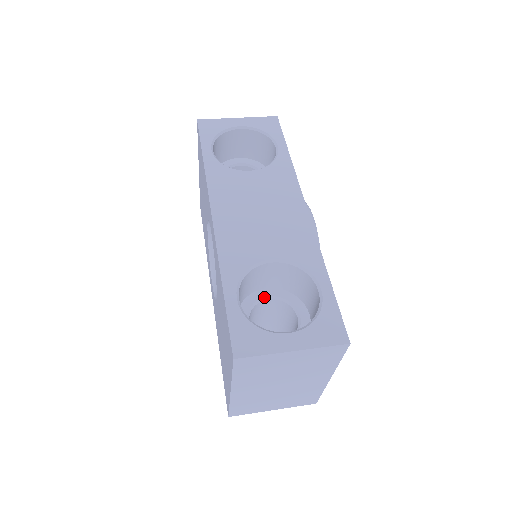
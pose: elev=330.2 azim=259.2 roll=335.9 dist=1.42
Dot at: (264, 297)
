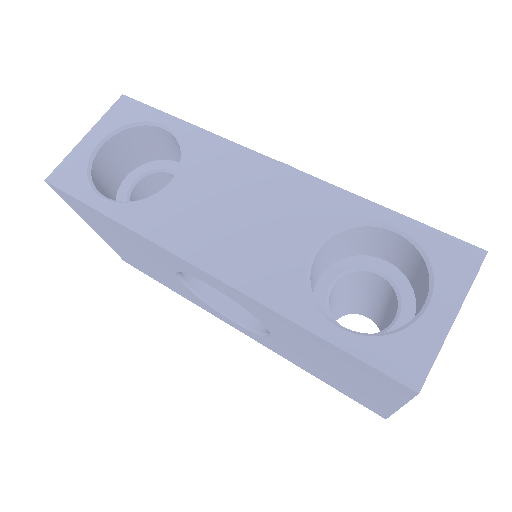
Dot at: (327, 290)
